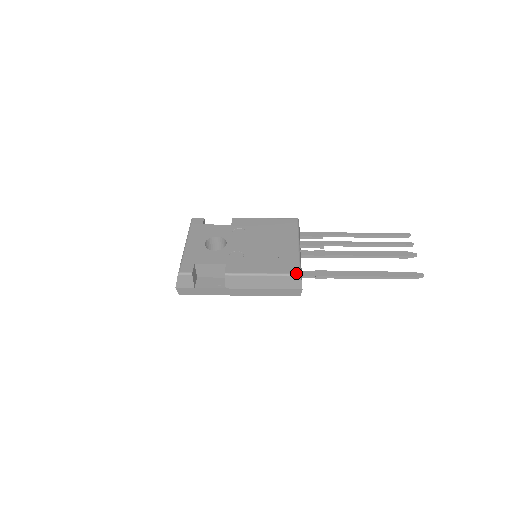
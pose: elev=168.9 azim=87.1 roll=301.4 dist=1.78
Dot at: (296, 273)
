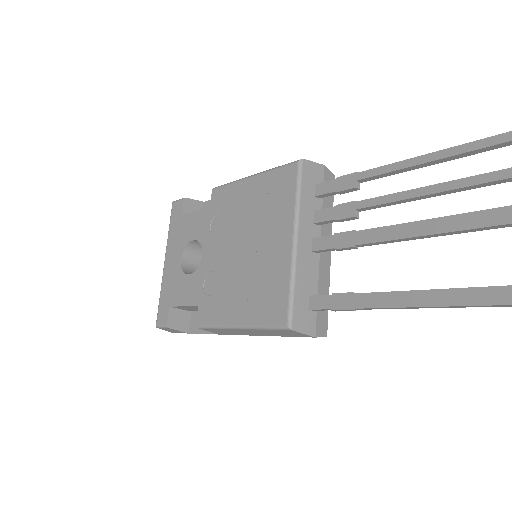
Dot at: (282, 325)
